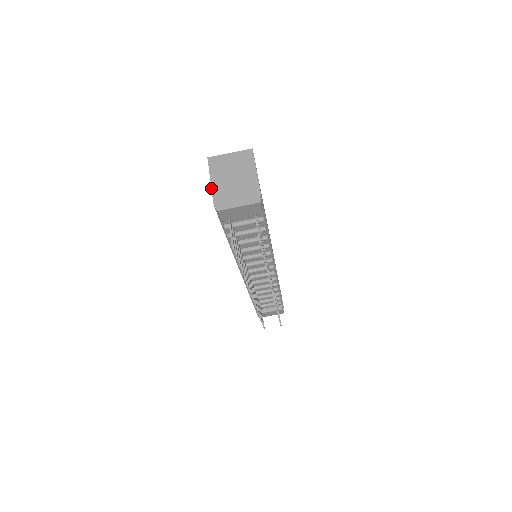
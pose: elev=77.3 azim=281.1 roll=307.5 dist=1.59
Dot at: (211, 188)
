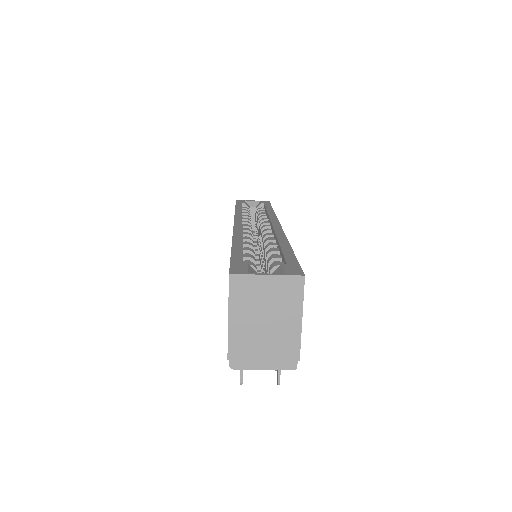
Dot at: occluded
